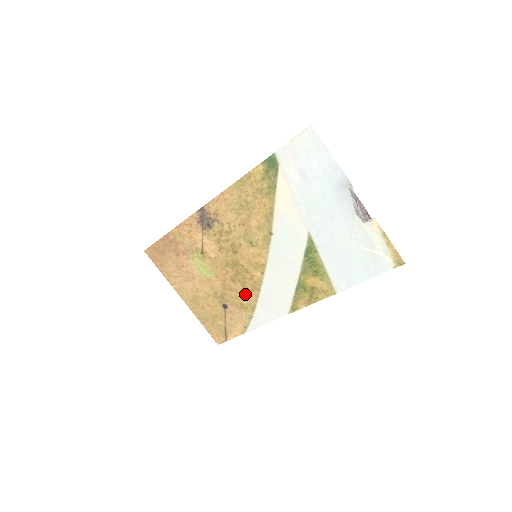
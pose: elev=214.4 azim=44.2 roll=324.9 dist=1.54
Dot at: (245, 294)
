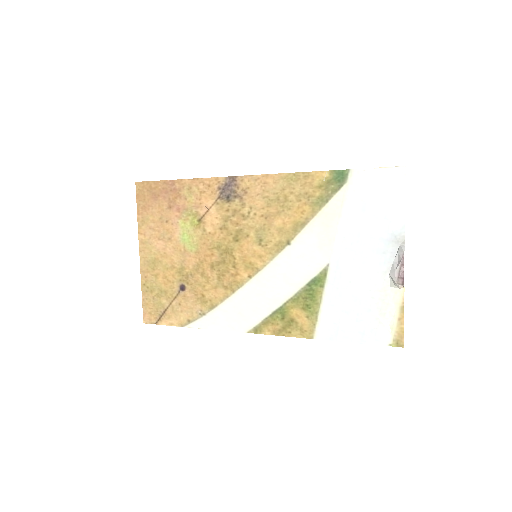
Dot at: (215, 287)
